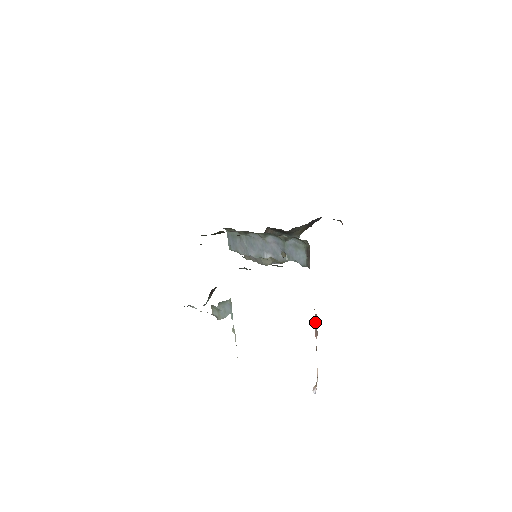
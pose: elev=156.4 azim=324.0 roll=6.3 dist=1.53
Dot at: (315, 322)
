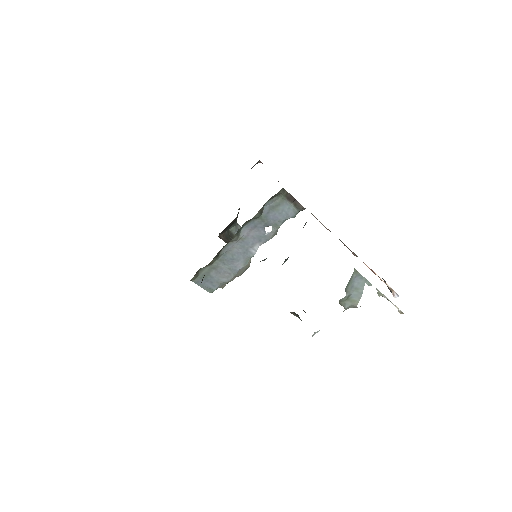
Dot at: (346, 246)
